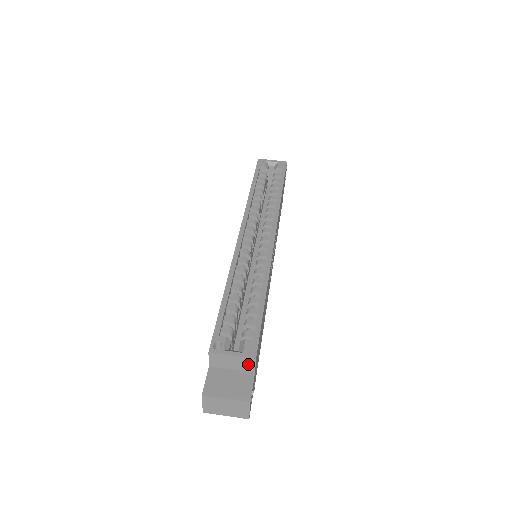
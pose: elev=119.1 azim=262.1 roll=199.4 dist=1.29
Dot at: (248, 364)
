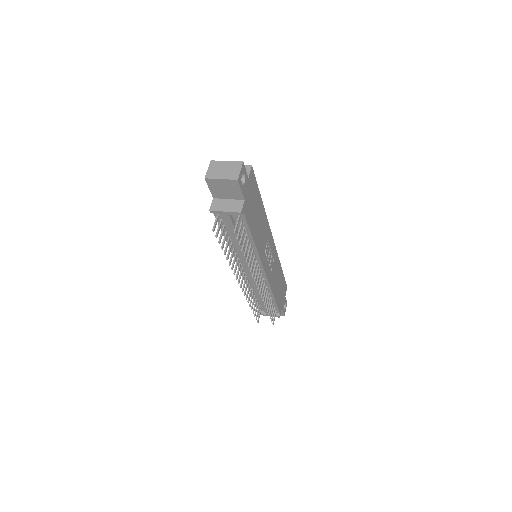
Dot at: occluded
